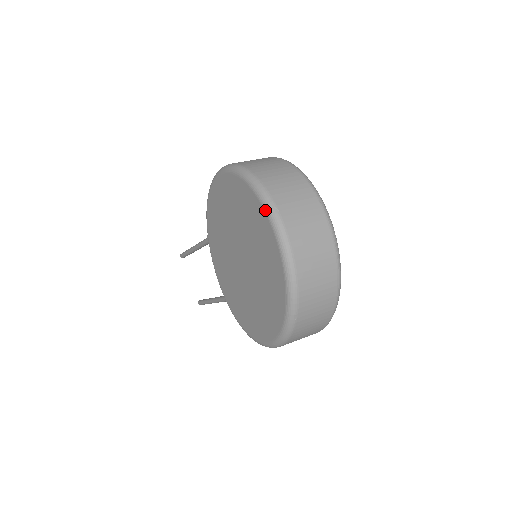
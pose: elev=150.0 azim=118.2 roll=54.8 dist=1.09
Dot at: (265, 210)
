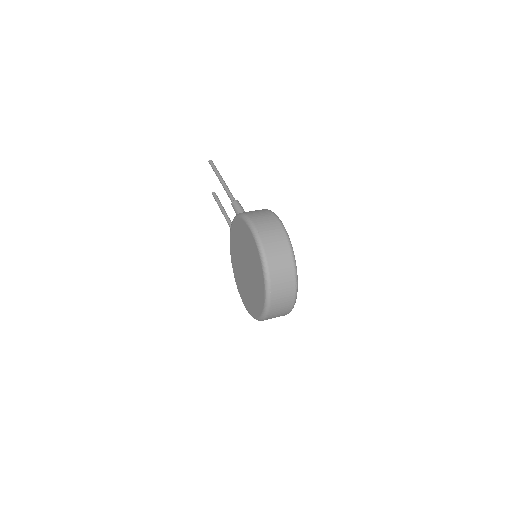
Dot at: (265, 287)
